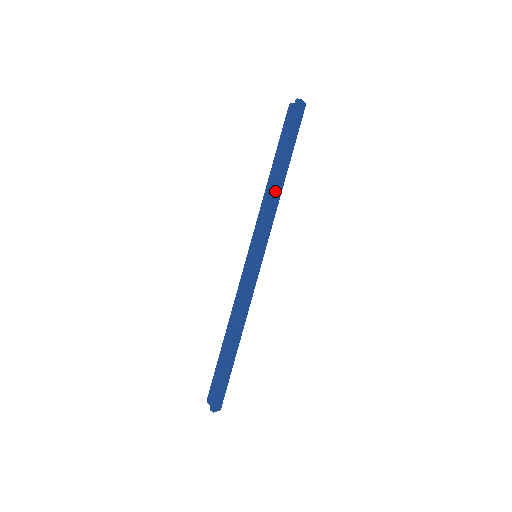
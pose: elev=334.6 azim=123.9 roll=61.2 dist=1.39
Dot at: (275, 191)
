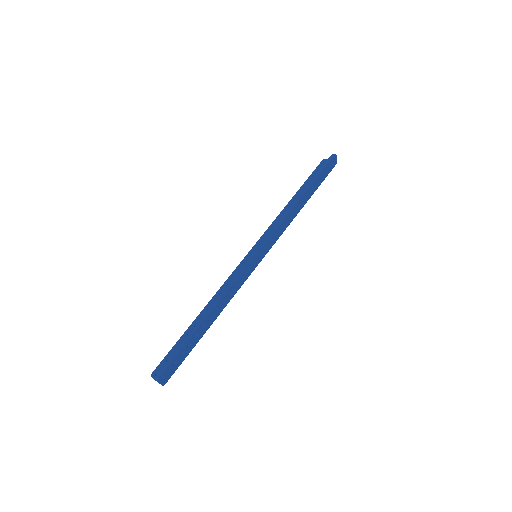
Dot at: (293, 209)
